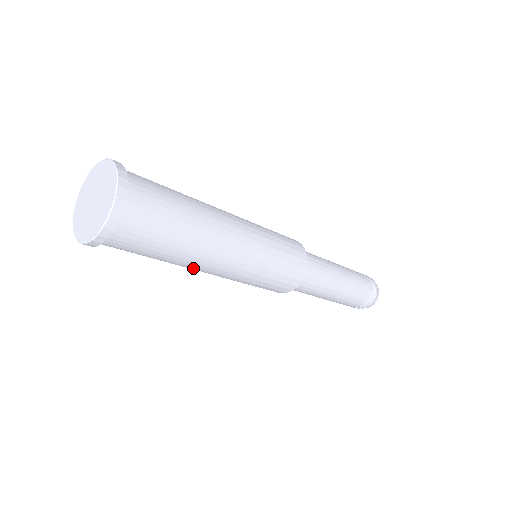
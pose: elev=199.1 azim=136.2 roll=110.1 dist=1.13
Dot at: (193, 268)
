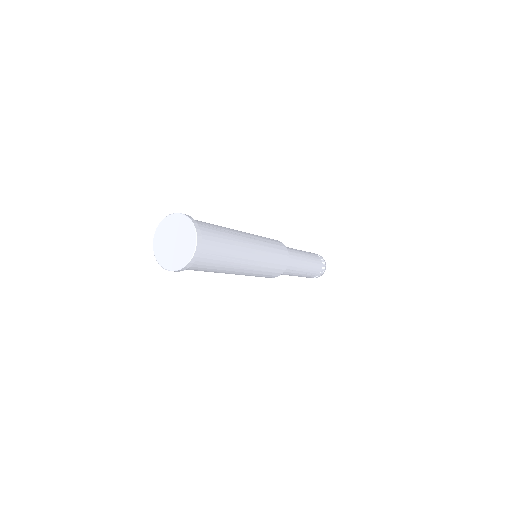
Dot at: (225, 273)
